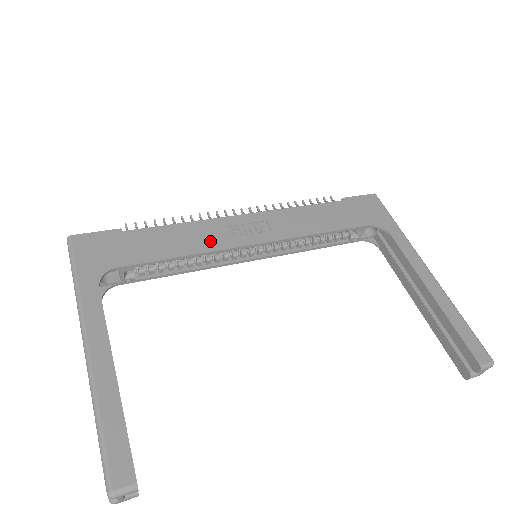
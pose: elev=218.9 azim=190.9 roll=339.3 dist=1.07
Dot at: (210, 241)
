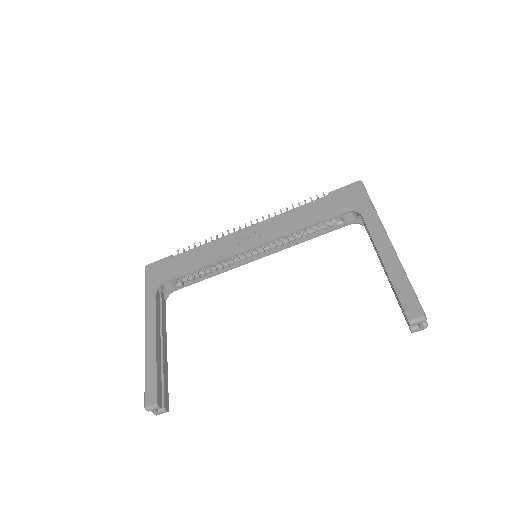
Dot at: (221, 252)
